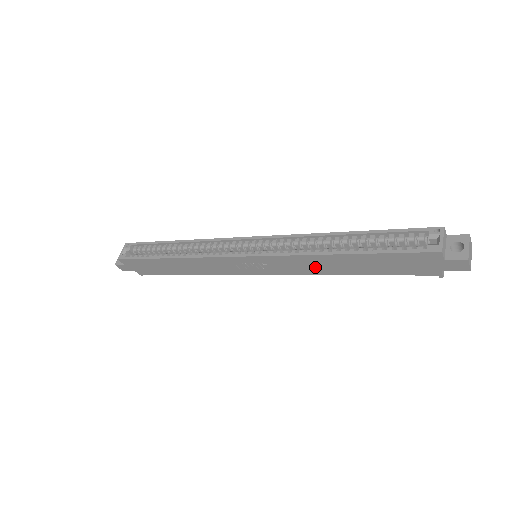
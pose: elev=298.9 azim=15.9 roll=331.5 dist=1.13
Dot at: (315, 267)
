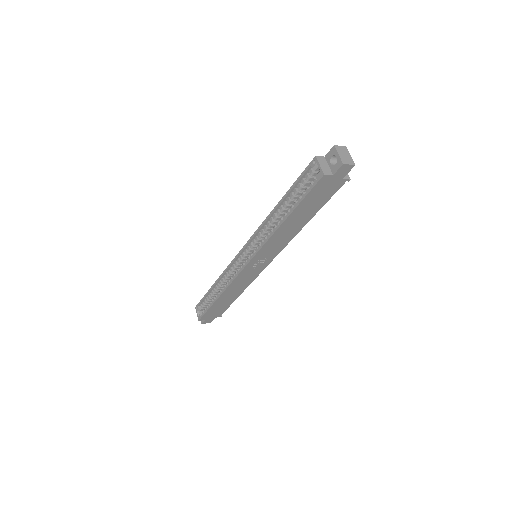
Dot at: (285, 236)
